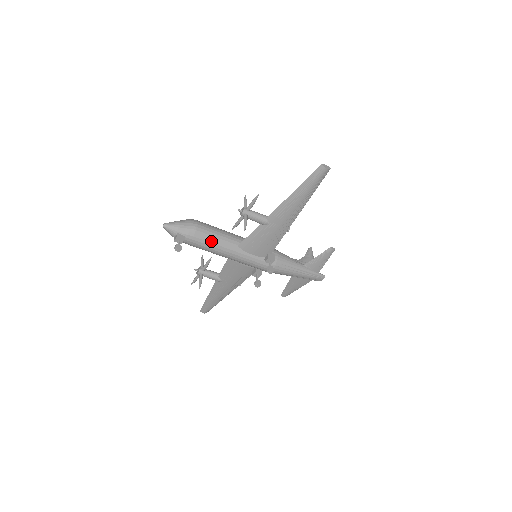
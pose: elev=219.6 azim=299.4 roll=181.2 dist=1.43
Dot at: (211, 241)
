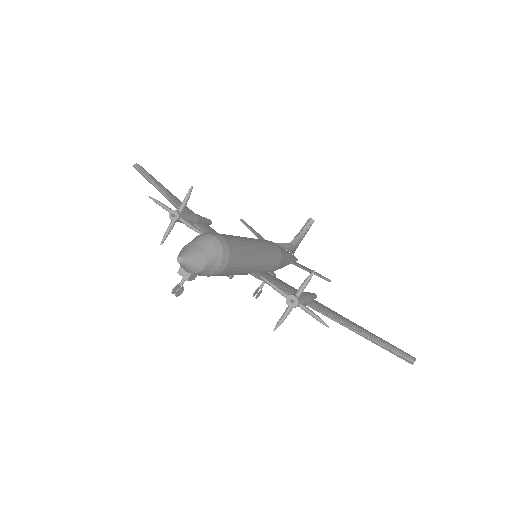
Dot at: (225, 275)
